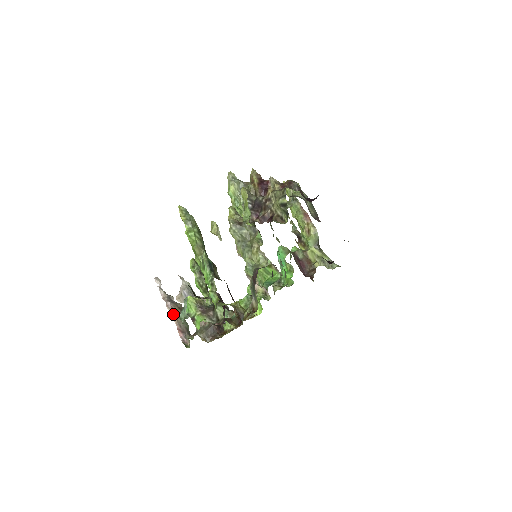
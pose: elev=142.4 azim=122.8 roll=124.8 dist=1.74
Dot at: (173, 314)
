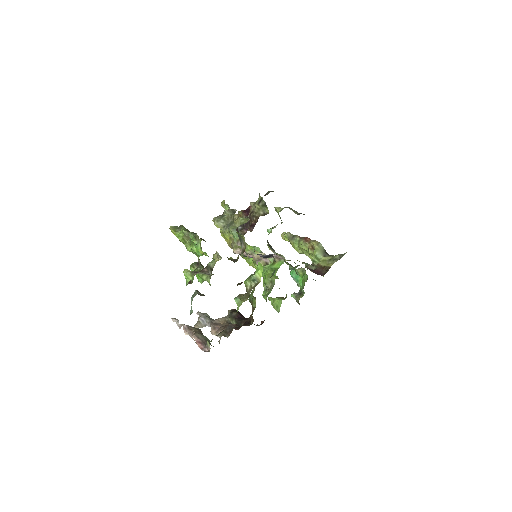
Dot at: (191, 335)
